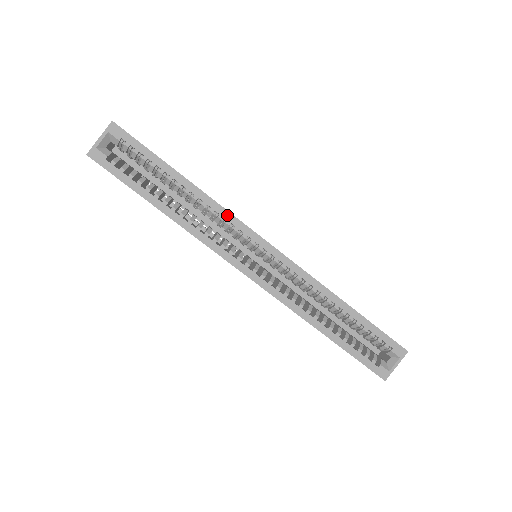
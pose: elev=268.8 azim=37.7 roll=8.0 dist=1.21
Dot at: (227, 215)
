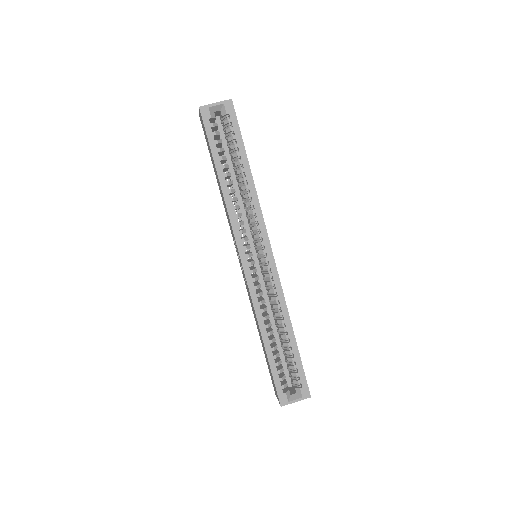
Dot at: (259, 213)
